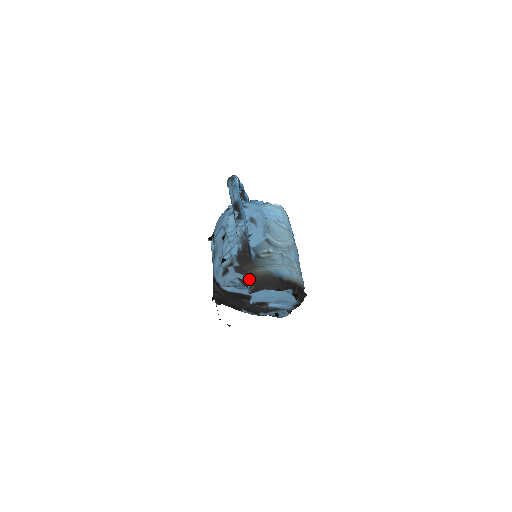
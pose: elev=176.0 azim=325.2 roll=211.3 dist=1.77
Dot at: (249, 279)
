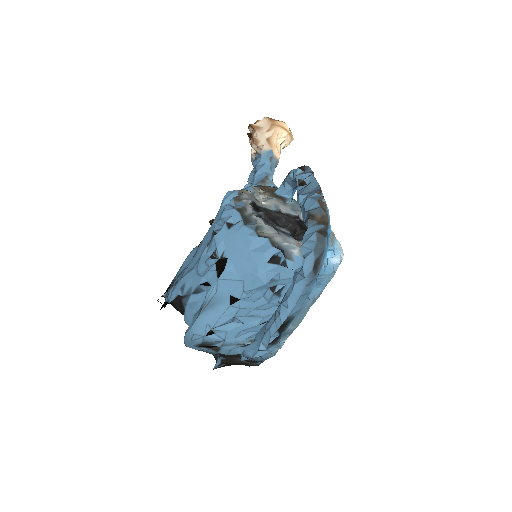
Dot at: (225, 359)
